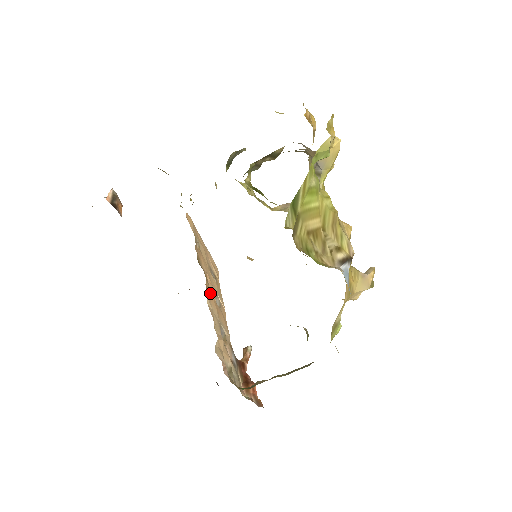
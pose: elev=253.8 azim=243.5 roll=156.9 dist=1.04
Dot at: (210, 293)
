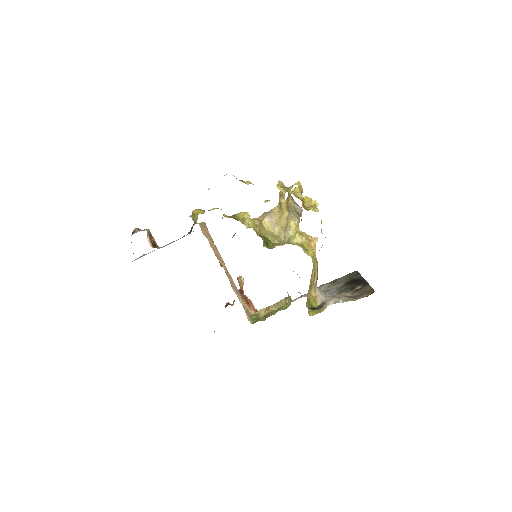
Dot at: (227, 275)
